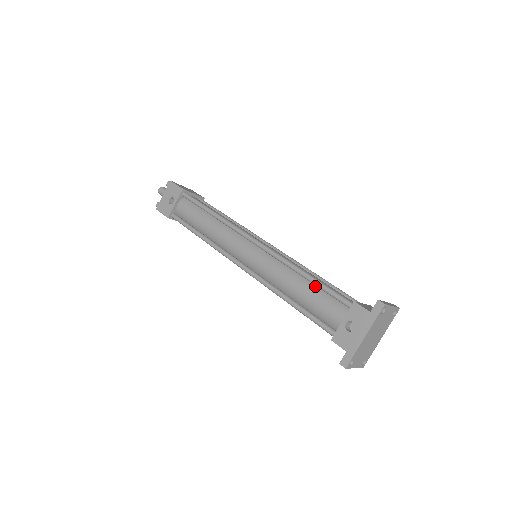
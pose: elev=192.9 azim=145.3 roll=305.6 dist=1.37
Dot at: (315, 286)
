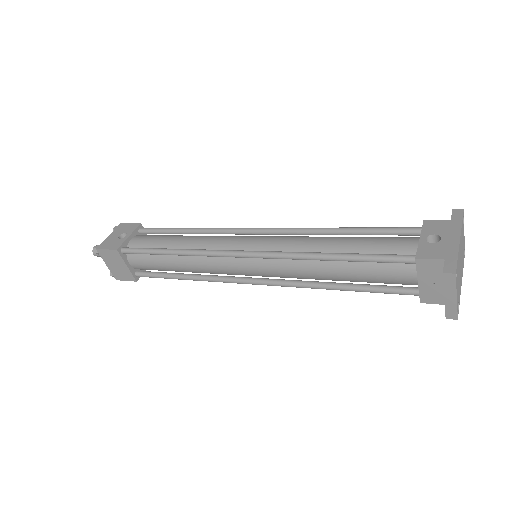
Dot at: occluded
